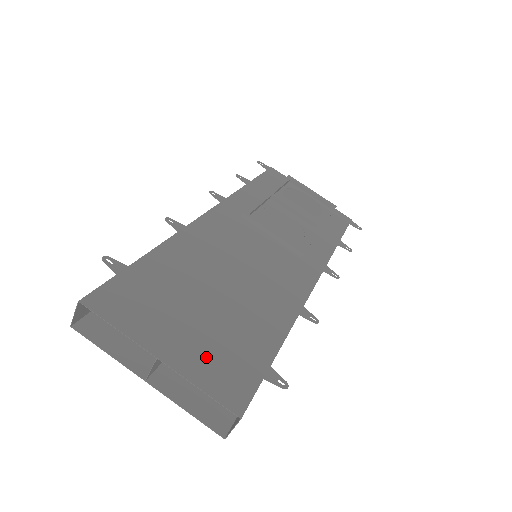
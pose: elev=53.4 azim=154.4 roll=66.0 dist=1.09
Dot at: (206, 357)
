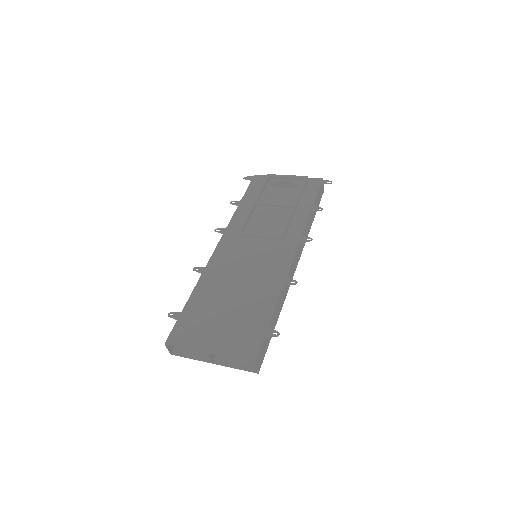
Dot at: (231, 340)
